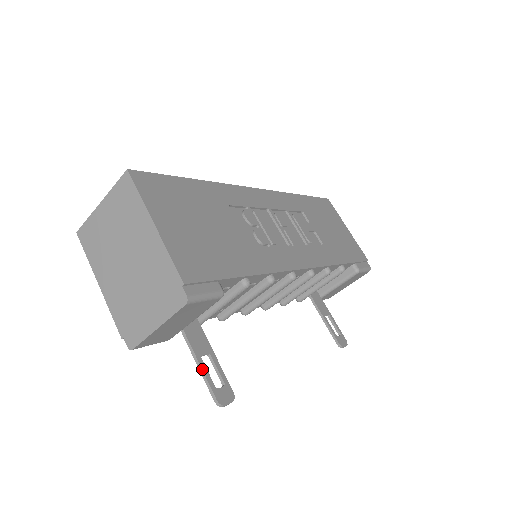
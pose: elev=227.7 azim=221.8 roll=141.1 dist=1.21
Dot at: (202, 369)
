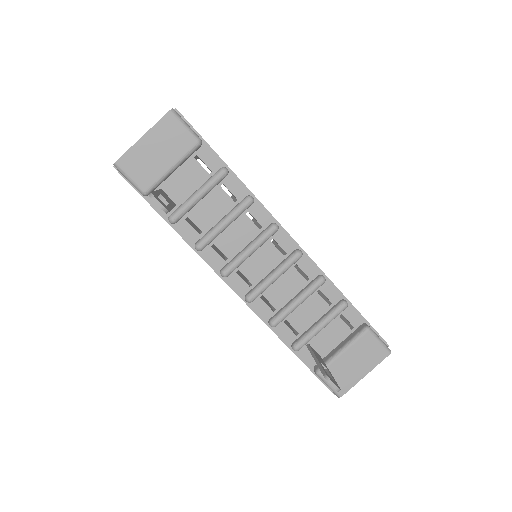
Dot at: (155, 191)
